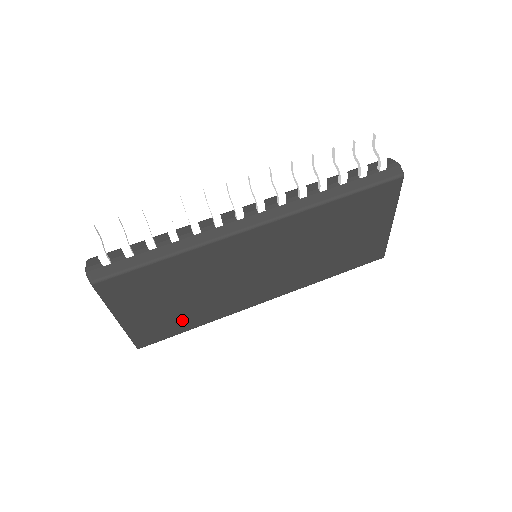
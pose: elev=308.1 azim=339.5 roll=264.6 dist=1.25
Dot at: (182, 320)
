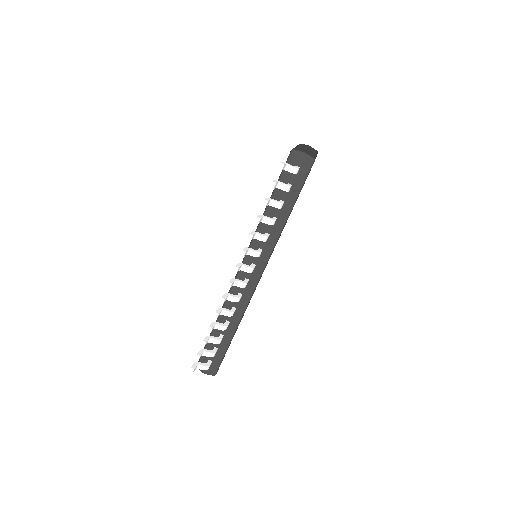
Dot at: occluded
